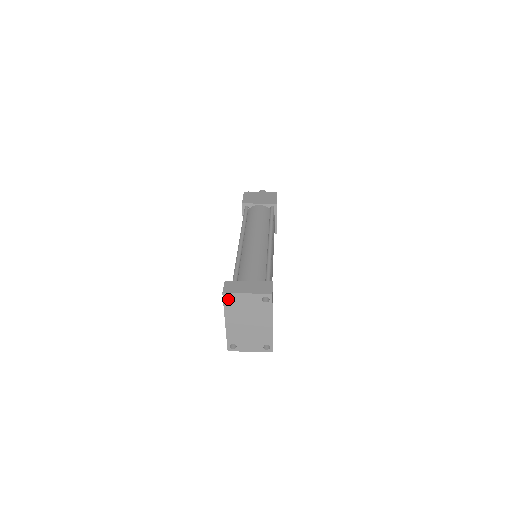
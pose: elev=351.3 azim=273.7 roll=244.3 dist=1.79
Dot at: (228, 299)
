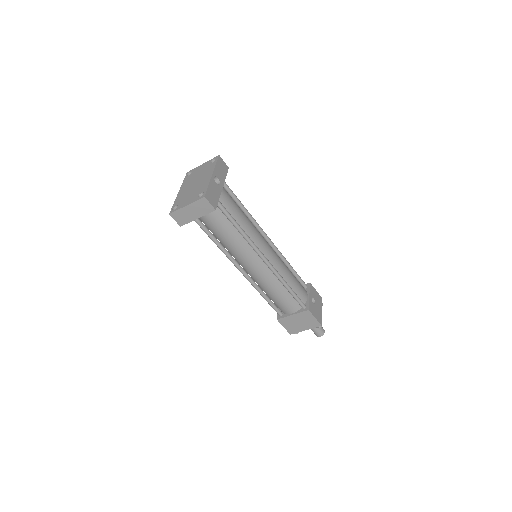
Dot at: occluded
